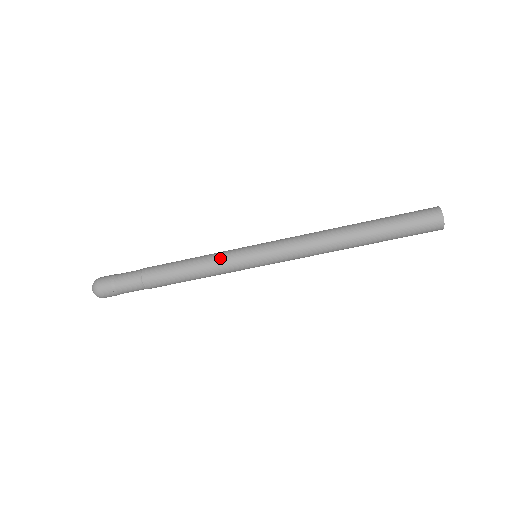
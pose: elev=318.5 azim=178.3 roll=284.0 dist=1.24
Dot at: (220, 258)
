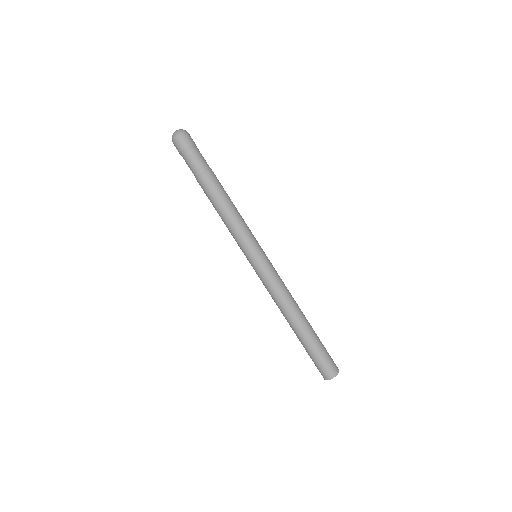
Dot at: (241, 233)
